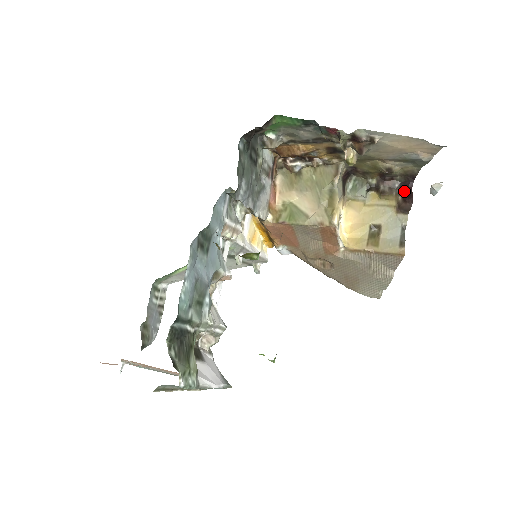
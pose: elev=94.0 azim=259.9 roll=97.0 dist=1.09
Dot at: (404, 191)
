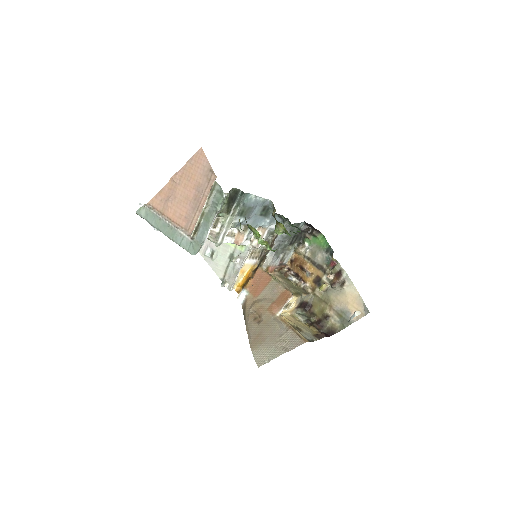
Dot at: occluded
